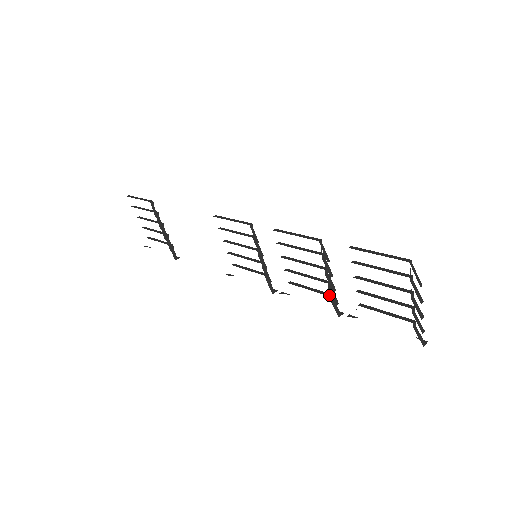
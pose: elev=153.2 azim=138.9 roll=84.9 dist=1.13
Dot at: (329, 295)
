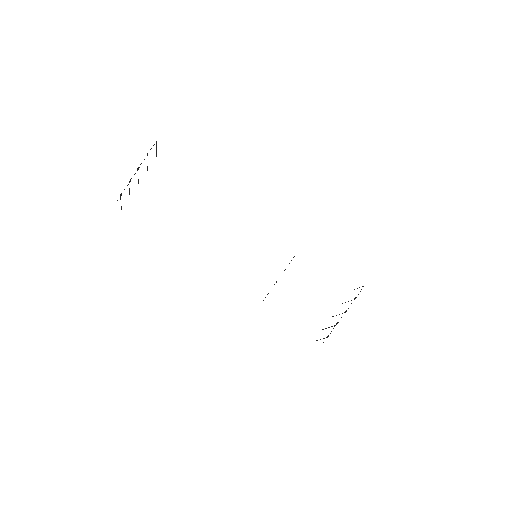
Dot at: occluded
